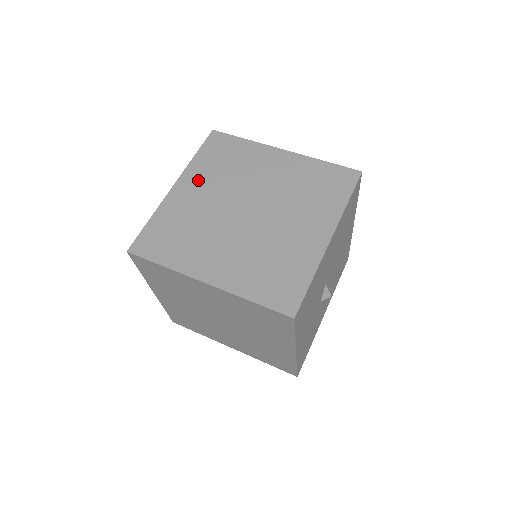
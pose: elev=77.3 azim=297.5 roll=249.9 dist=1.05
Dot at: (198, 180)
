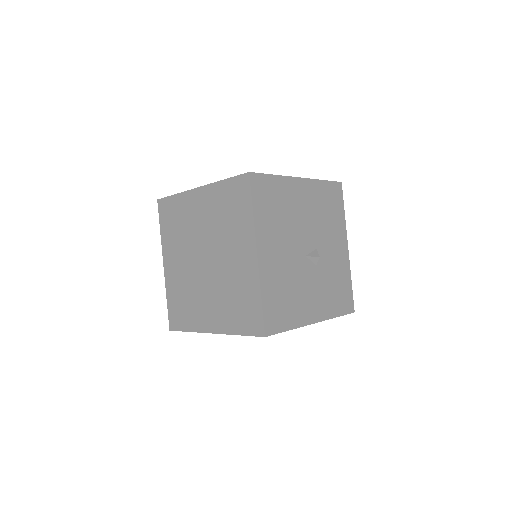
Dot at: (171, 252)
